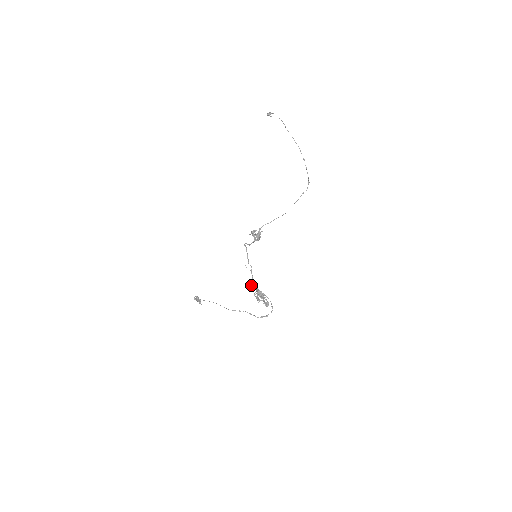
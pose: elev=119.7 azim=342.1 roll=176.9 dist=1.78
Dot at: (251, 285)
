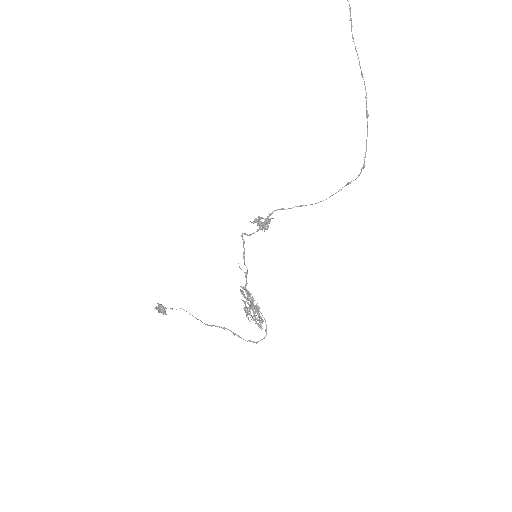
Dot at: occluded
